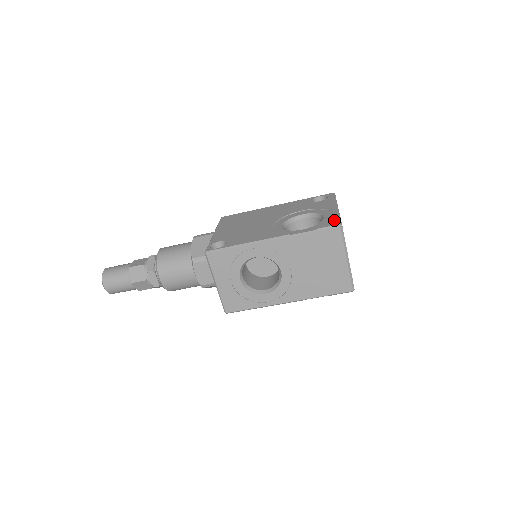
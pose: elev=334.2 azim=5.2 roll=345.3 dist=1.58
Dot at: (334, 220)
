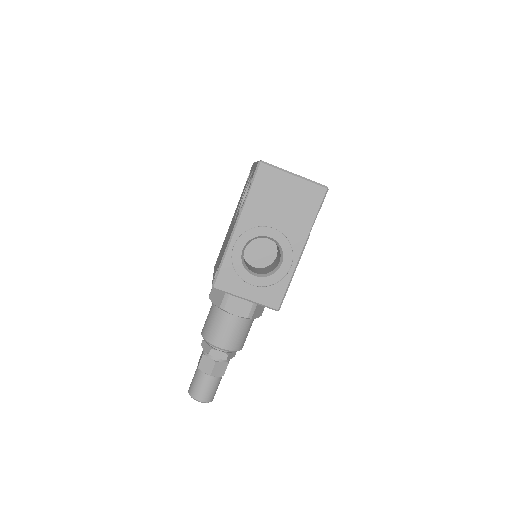
Dot at: occluded
